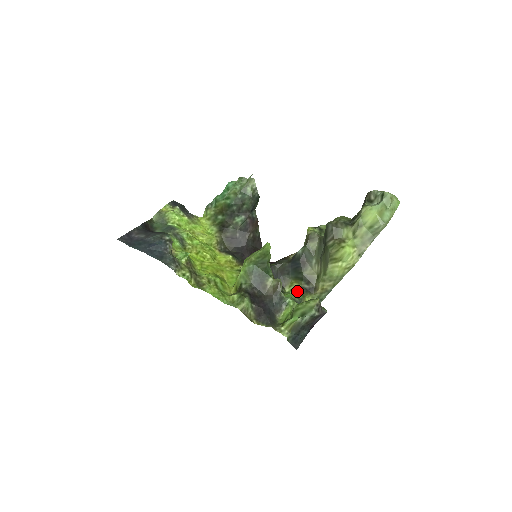
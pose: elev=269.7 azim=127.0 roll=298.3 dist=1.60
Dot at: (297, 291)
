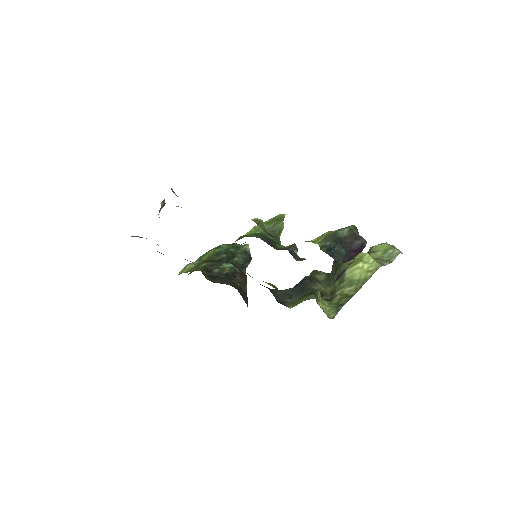
Dot at: occluded
